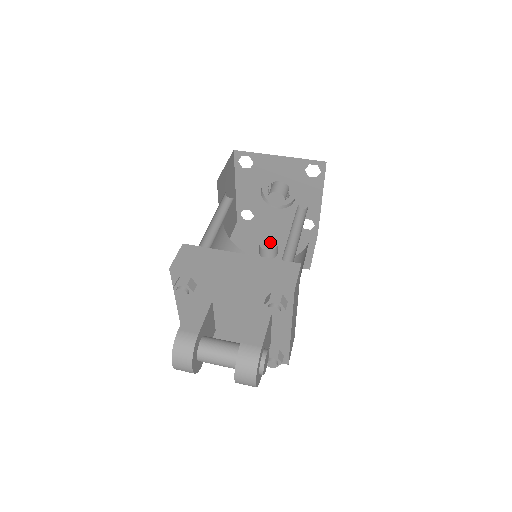
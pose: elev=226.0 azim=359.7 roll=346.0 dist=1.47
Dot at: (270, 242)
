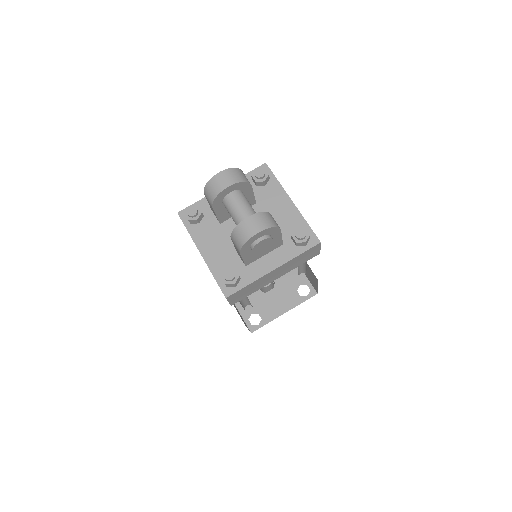
Dot at: occluded
